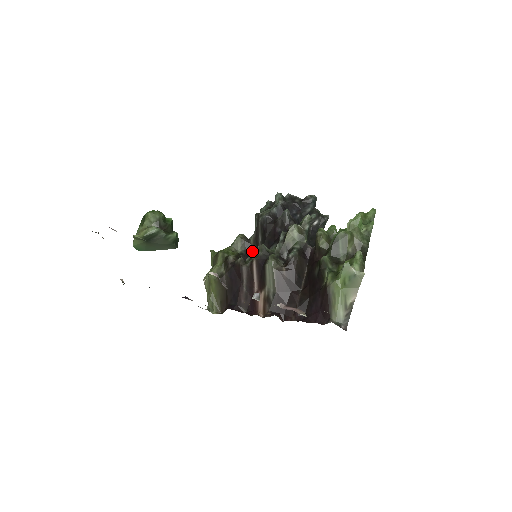
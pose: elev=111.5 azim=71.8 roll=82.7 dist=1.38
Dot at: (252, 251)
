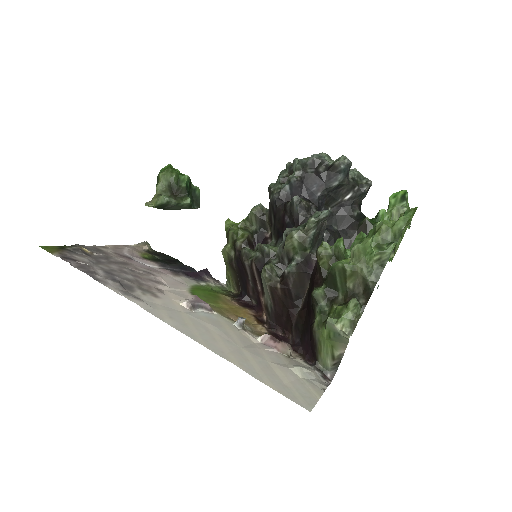
Dot at: (268, 229)
